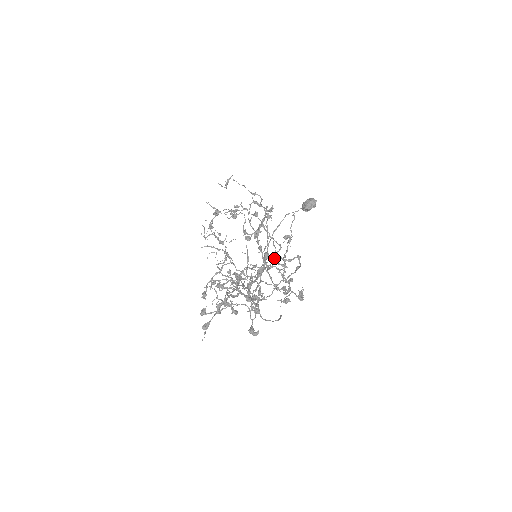
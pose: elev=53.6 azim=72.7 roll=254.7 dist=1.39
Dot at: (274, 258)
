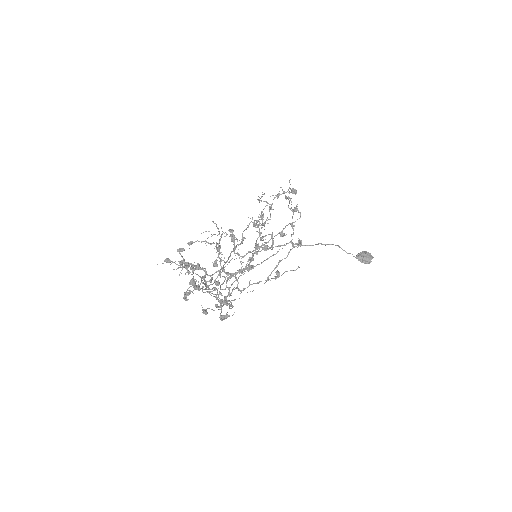
Dot at: (215, 289)
